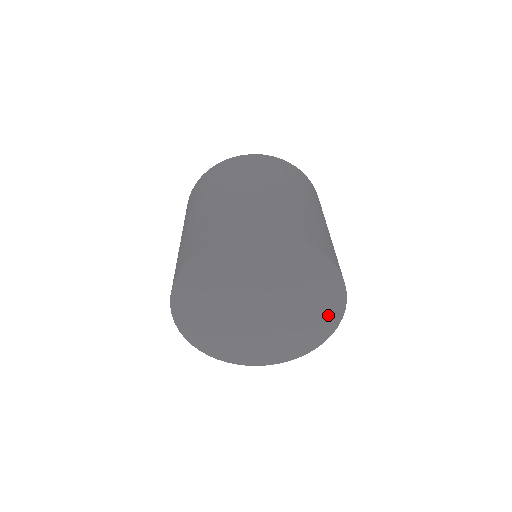
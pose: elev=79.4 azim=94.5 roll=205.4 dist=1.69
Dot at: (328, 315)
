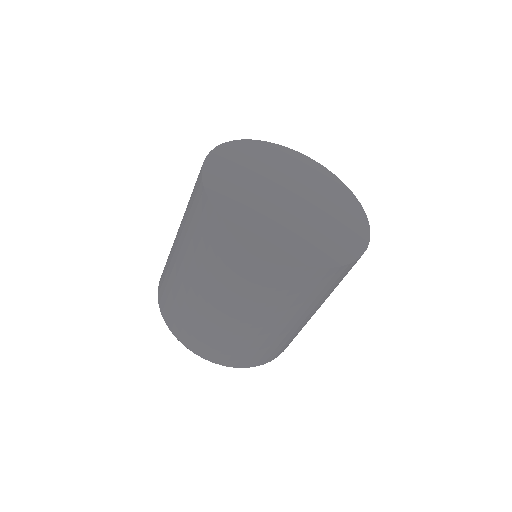
Dot at: occluded
